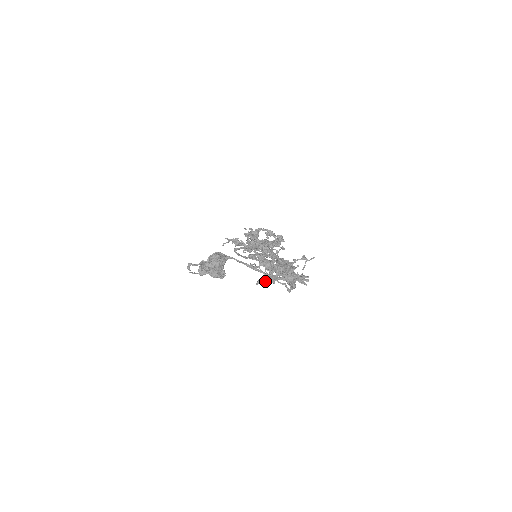
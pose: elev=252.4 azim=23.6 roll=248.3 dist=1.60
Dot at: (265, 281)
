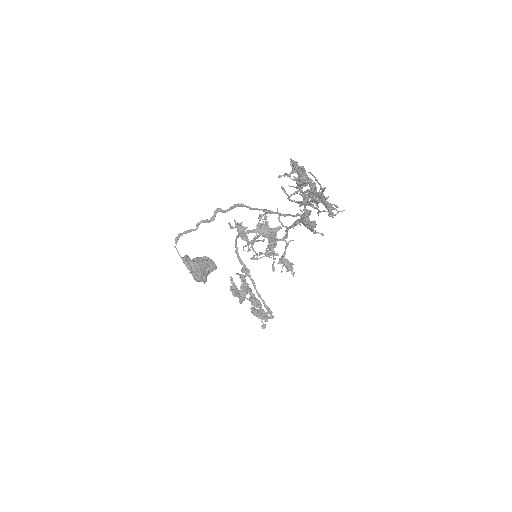
Dot at: occluded
